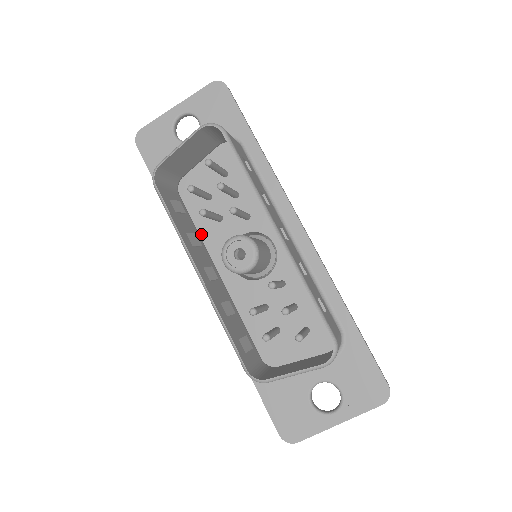
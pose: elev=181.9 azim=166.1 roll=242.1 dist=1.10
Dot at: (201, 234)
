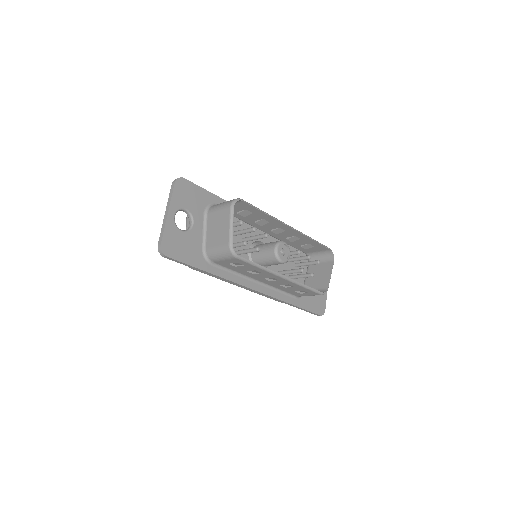
Dot at: occluded
